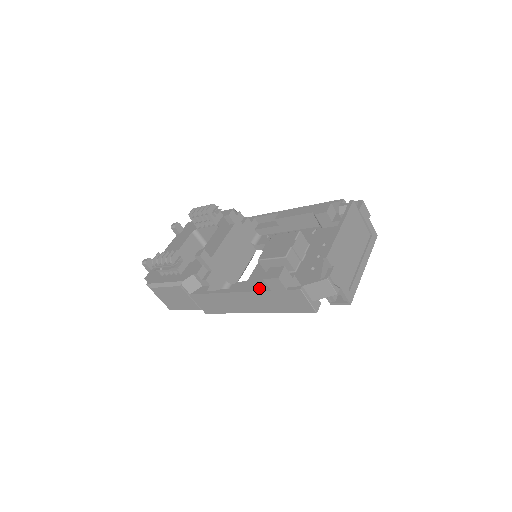
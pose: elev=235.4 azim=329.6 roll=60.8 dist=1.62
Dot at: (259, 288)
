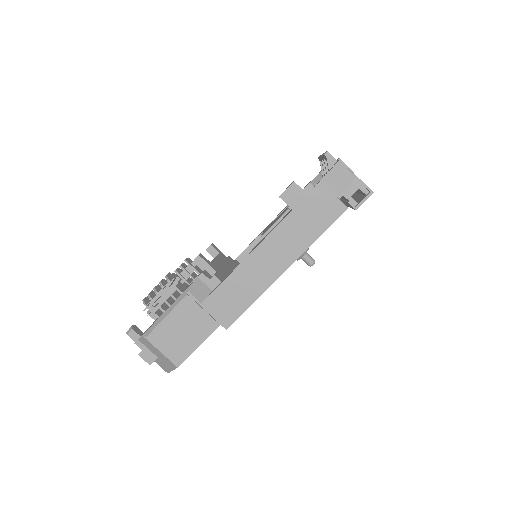
Dot at: (278, 223)
